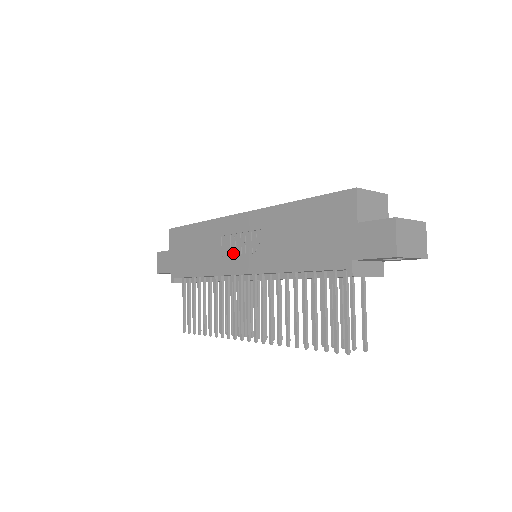
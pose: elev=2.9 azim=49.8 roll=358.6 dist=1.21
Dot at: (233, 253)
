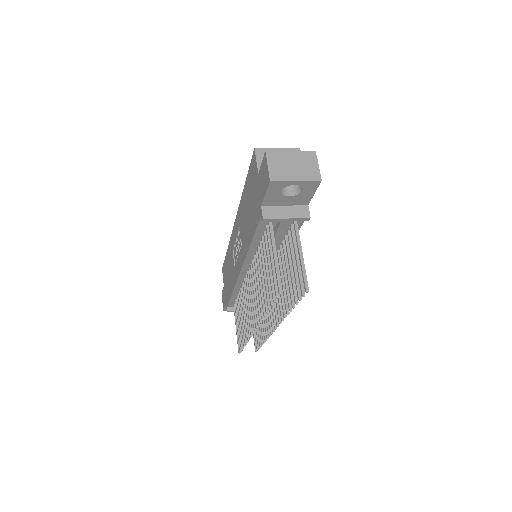
Dot at: (236, 258)
